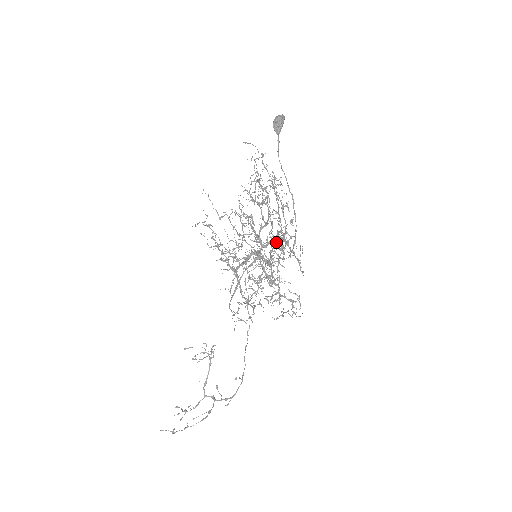
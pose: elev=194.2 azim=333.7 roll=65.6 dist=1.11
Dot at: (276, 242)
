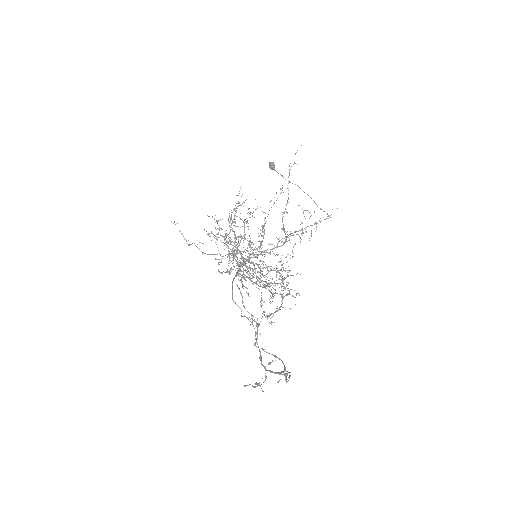
Dot at: (263, 251)
